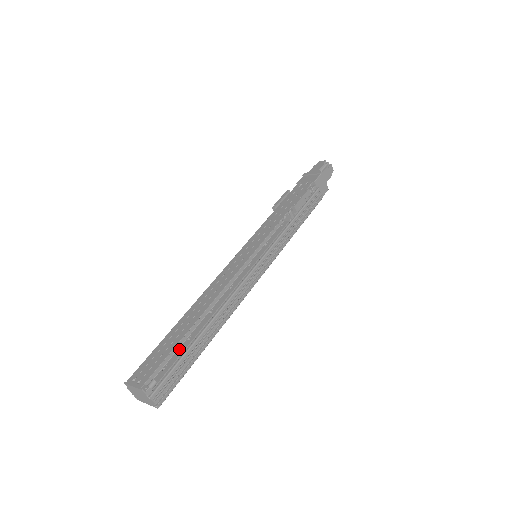
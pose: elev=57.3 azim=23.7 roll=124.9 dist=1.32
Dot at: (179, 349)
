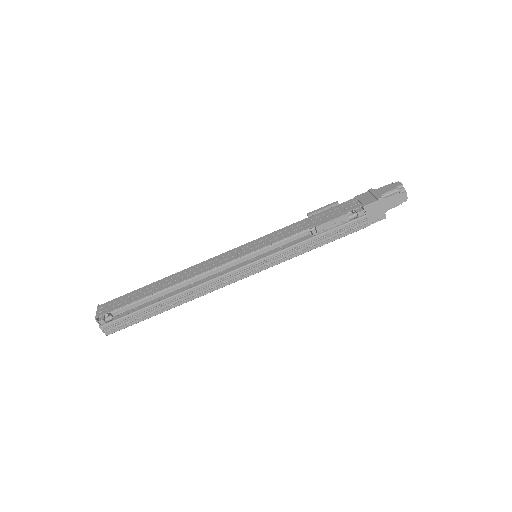
Dot at: (153, 300)
